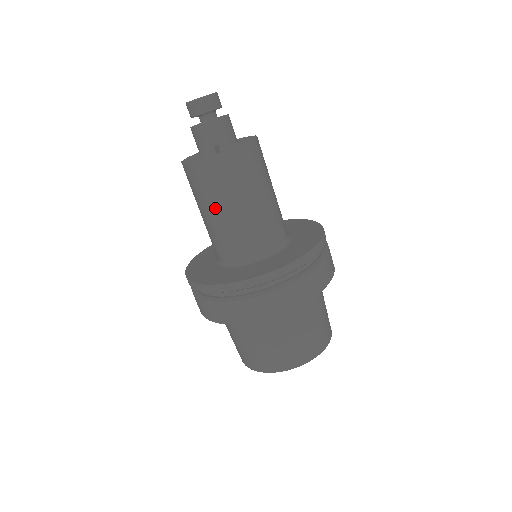
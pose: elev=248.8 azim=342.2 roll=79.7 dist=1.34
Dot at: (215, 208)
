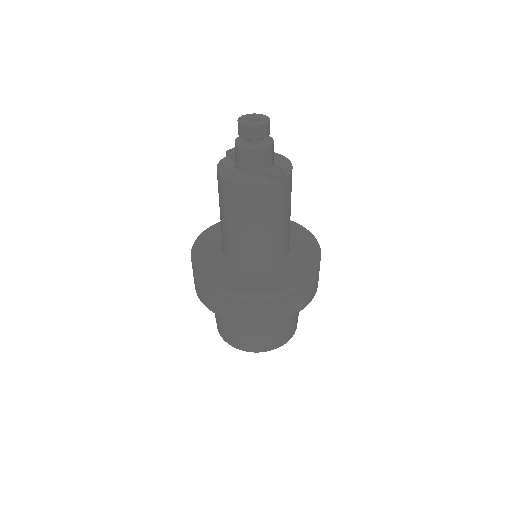
Dot at: (272, 223)
